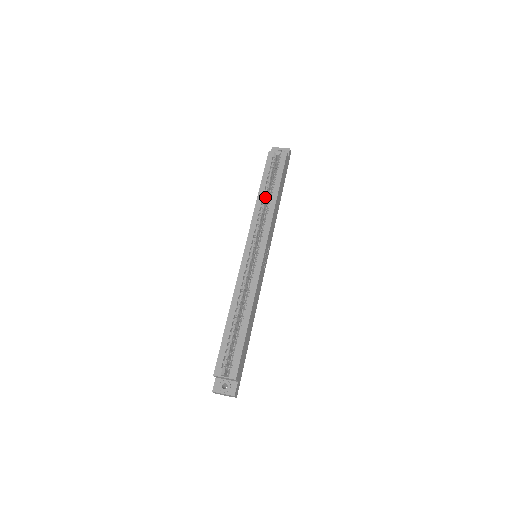
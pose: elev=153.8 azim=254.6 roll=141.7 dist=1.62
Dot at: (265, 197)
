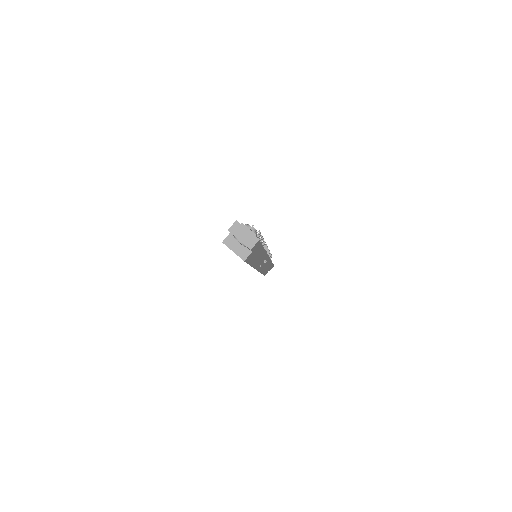
Dot at: occluded
